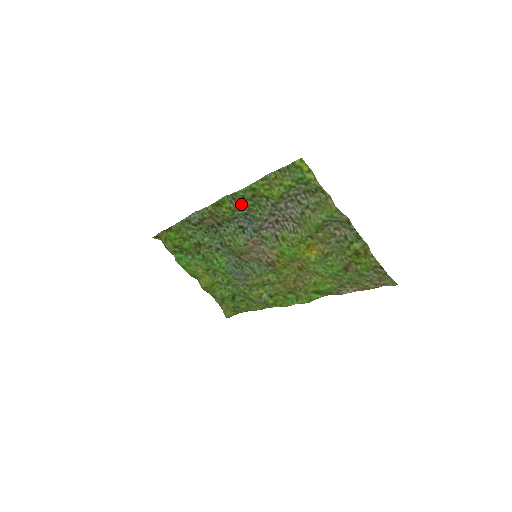
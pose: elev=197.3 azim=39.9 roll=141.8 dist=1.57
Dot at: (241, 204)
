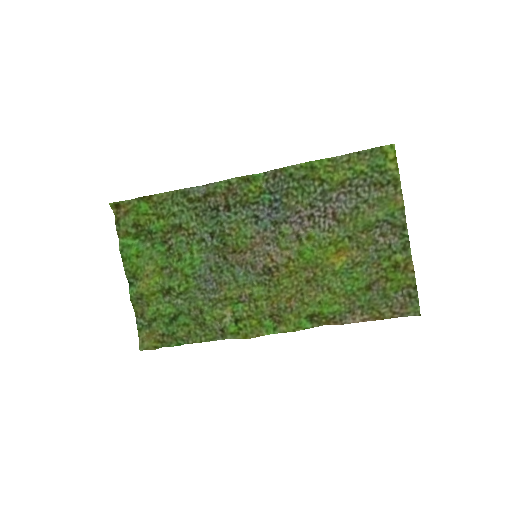
Dot at: (279, 185)
